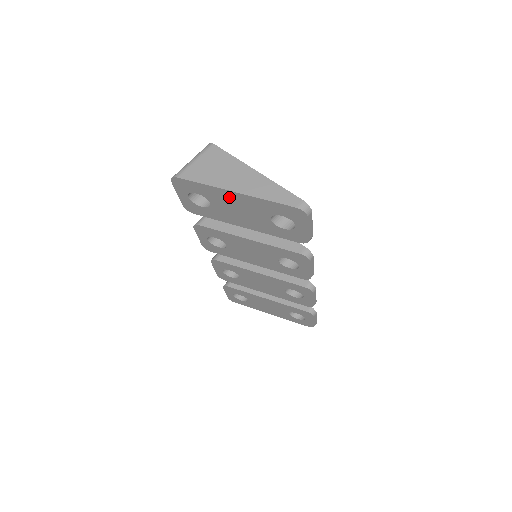
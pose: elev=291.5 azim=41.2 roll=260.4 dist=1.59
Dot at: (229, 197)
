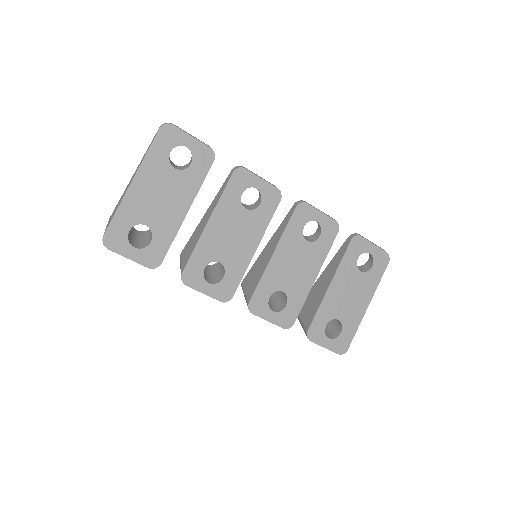
Dot at: (139, 194)
